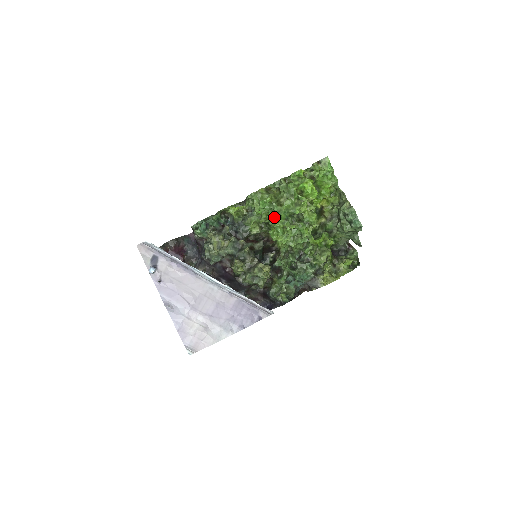
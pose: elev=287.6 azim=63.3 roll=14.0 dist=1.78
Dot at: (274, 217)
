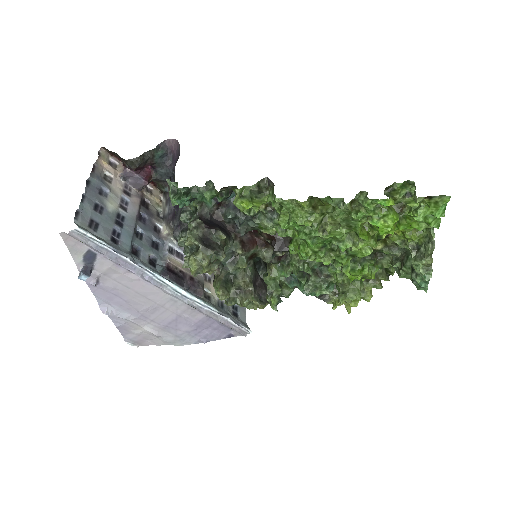
Dot at: (305, 240)
